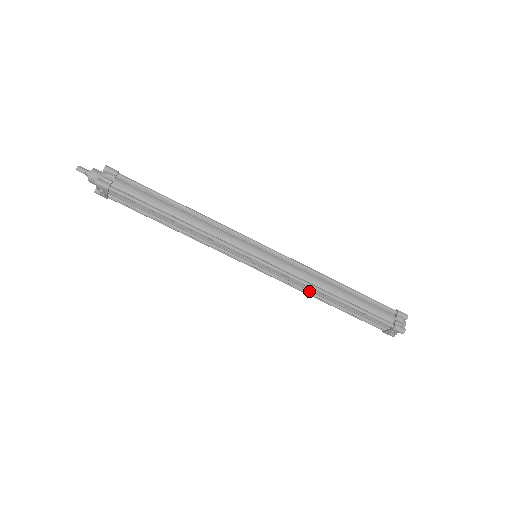
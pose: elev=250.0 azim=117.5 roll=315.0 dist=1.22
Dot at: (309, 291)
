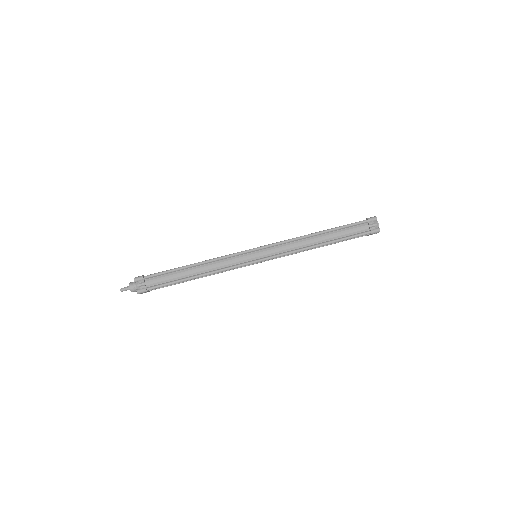
Dot at: (303, 251)
